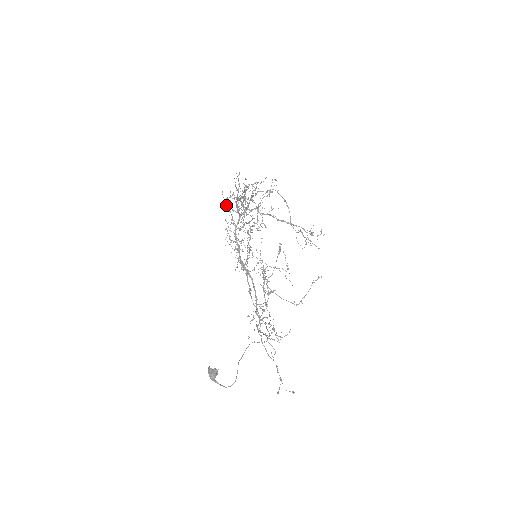
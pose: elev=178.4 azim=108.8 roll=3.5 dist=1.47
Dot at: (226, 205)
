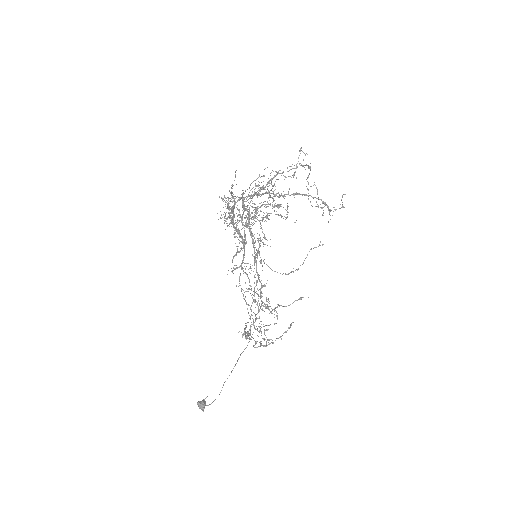
Dot at: occluded
